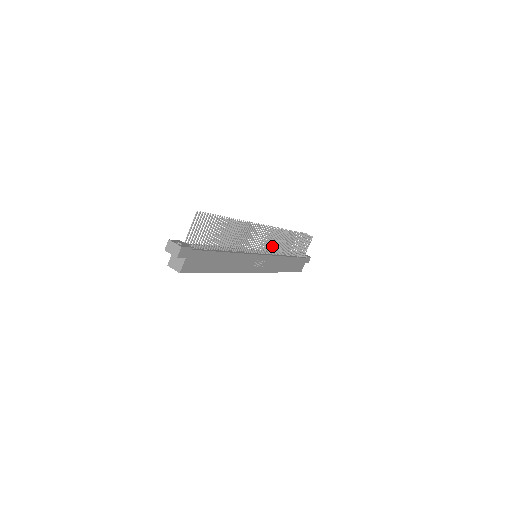
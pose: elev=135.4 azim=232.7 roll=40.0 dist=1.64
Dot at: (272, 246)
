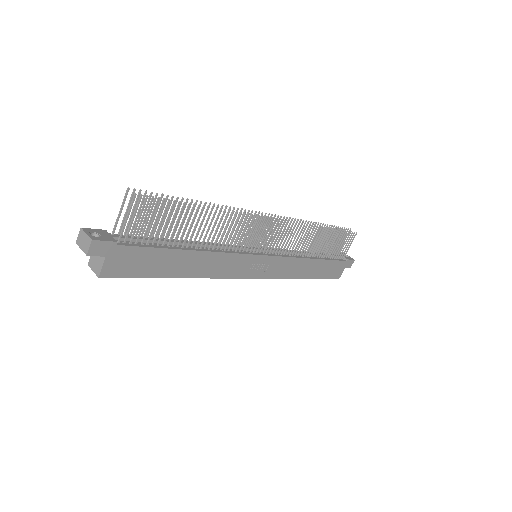
Dot at: occluded
